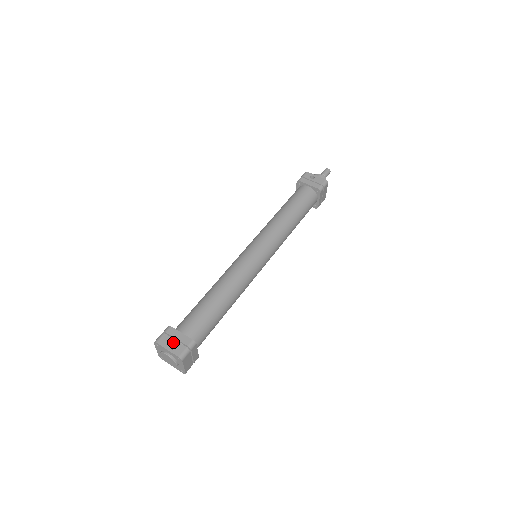
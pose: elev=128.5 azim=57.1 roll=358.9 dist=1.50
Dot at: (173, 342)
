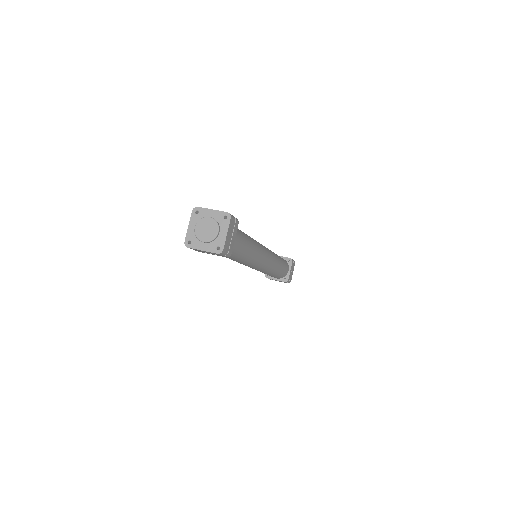
Dot at: occluded
